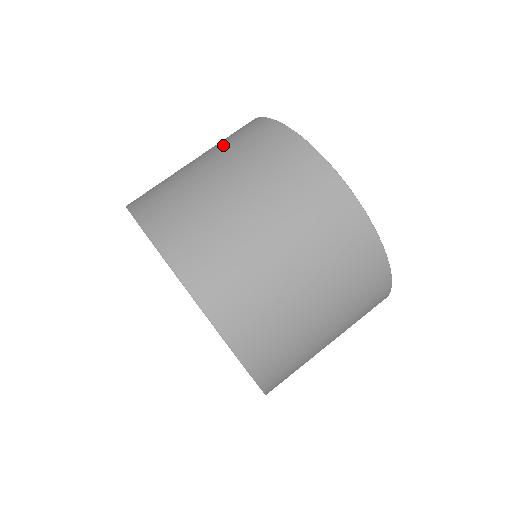
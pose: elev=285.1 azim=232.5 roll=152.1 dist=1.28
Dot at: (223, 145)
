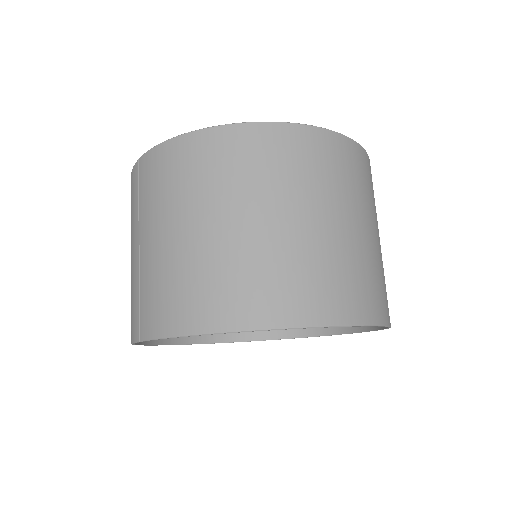
Dot at: (156, 203)
